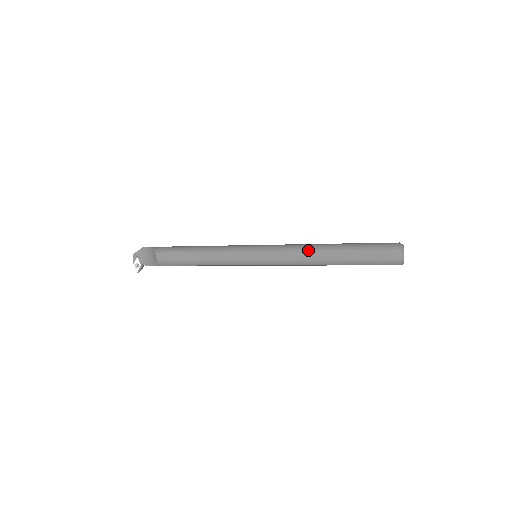
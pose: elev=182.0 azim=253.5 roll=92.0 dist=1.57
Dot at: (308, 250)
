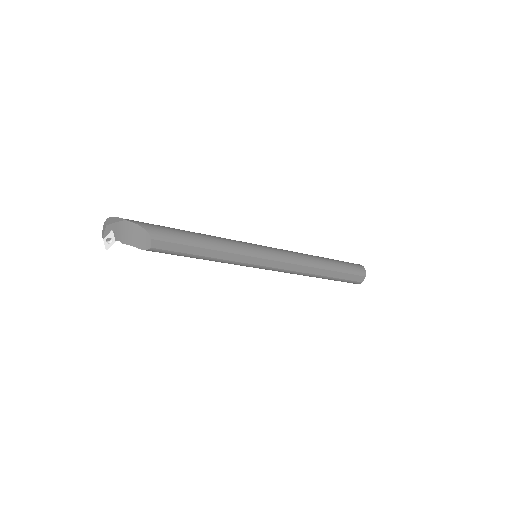
Dot at: (308, 266)
